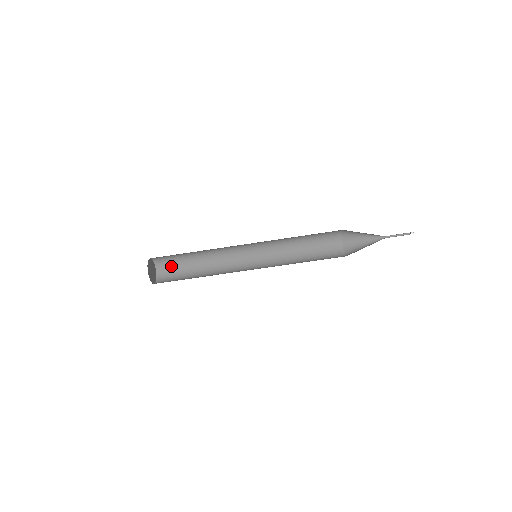
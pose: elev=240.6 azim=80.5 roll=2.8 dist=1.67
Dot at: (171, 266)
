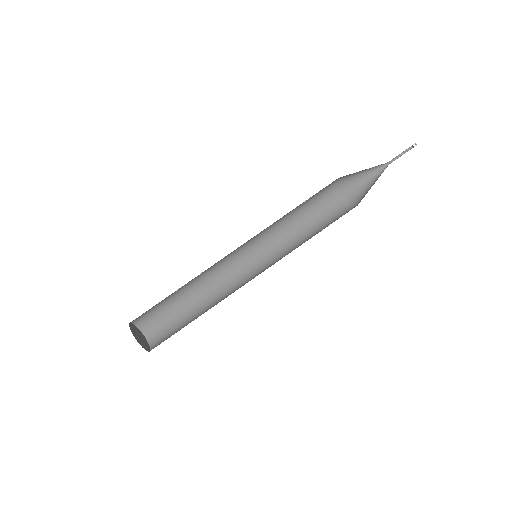
Dot at: (164, 328)
